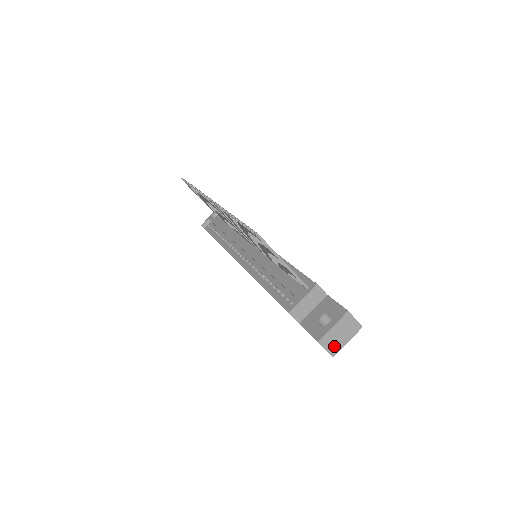
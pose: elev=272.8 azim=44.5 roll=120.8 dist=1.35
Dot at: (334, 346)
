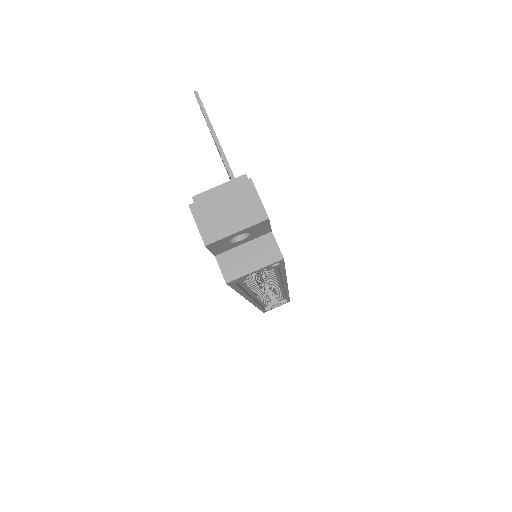
Dot at: (212, 227)
